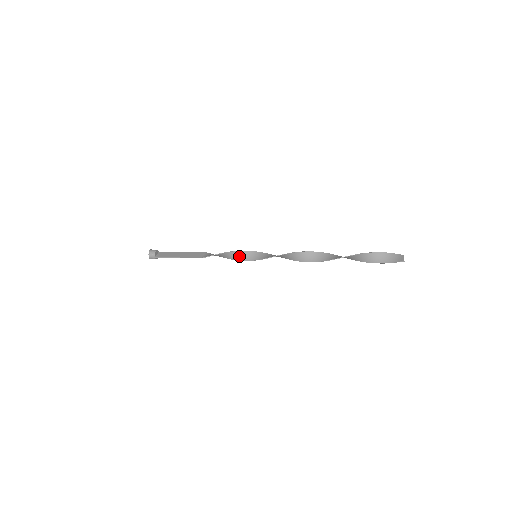
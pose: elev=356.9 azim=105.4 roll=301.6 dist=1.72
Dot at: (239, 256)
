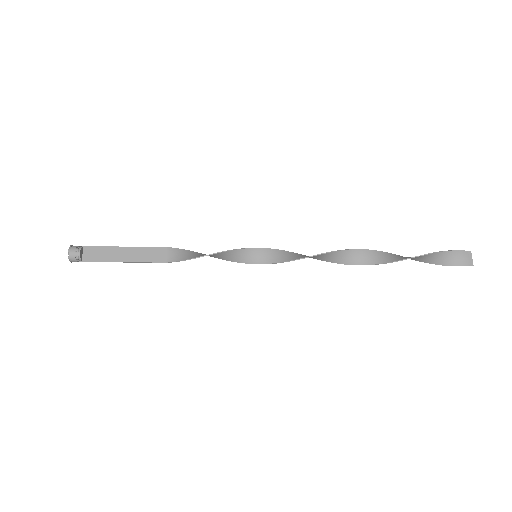
Dot at: (228, 256)
